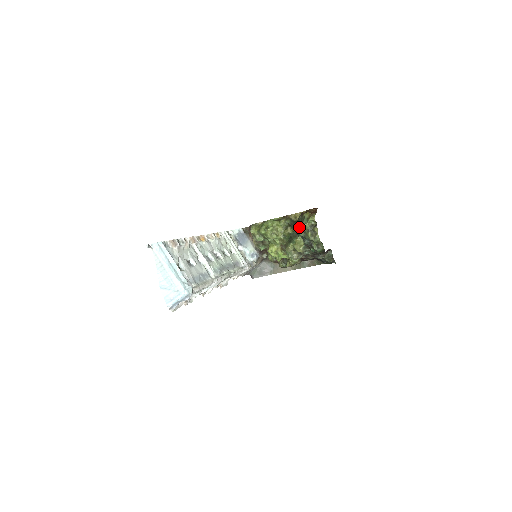
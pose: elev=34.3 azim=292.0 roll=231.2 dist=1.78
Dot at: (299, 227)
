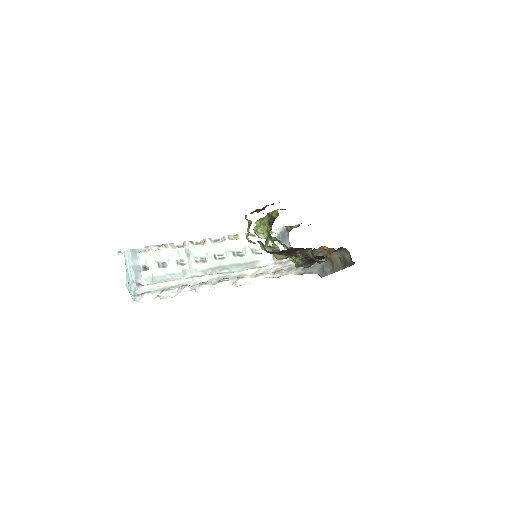
Dot at: occluded
